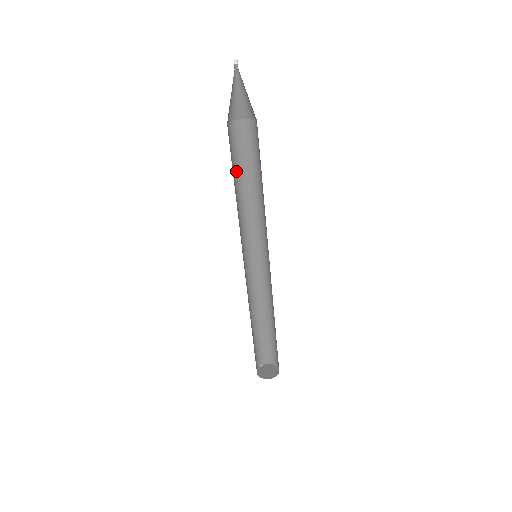
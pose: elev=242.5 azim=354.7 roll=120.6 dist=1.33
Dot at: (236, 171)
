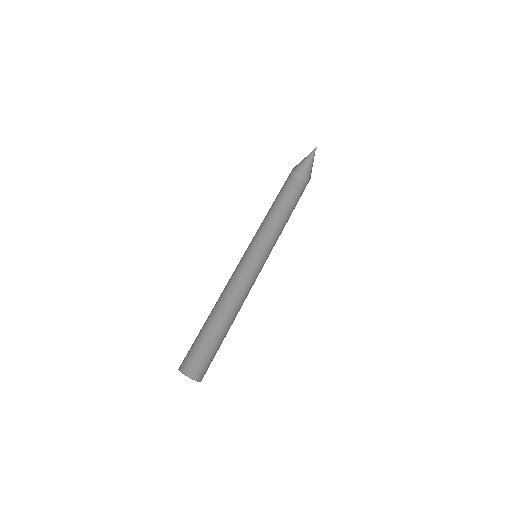
Dot at: (277, 198)
